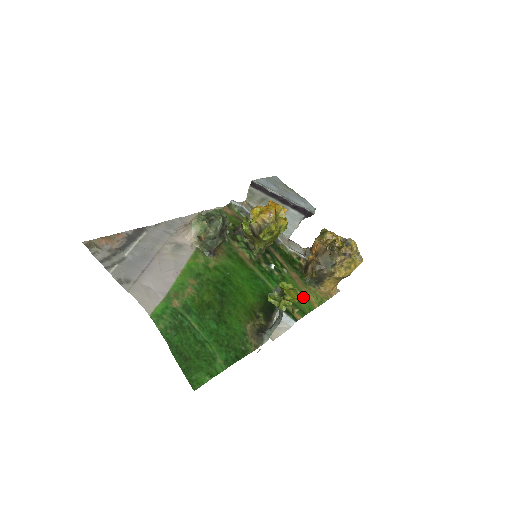
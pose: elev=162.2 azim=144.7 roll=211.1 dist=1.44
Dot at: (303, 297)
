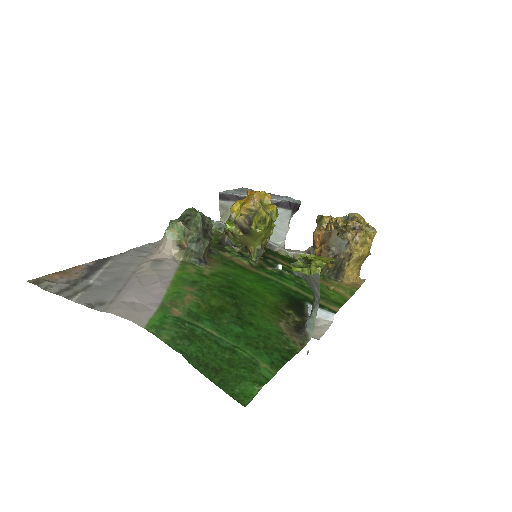
Dot at: (334, 259)
